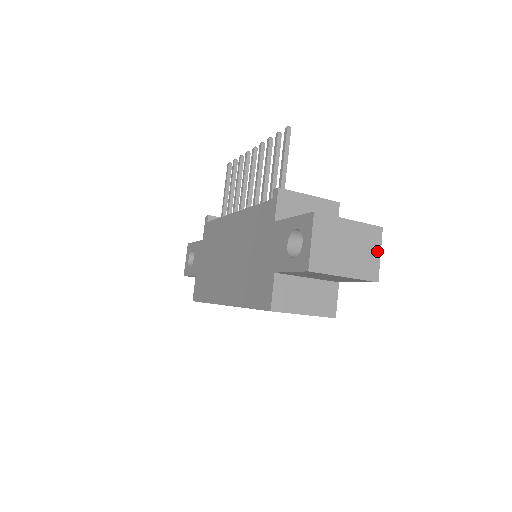
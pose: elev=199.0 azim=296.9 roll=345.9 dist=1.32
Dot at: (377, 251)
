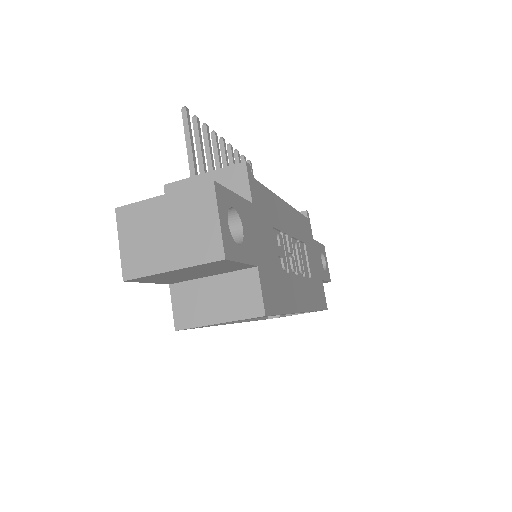
Dot at: (213, 217)
